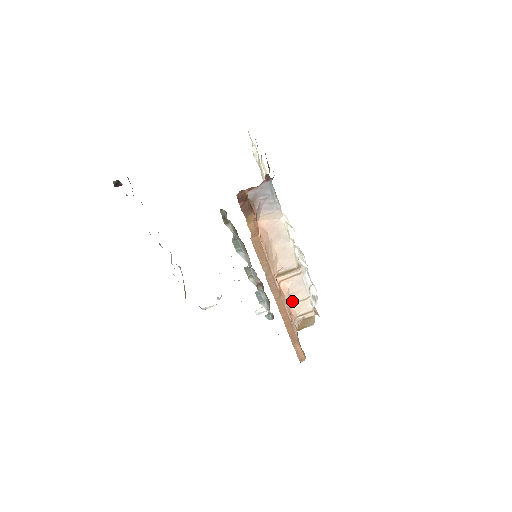
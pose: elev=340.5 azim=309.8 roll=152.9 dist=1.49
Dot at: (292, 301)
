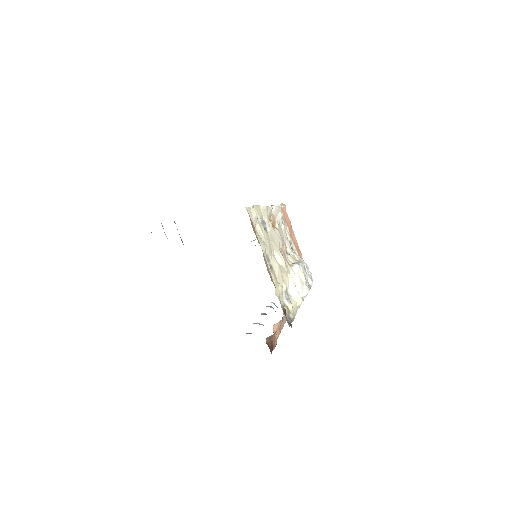
Dot at: occluded
